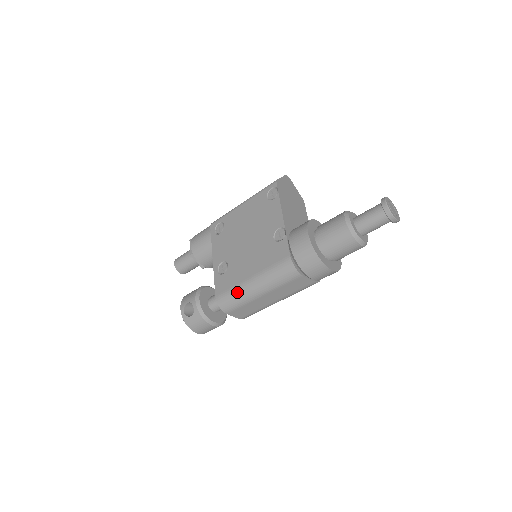
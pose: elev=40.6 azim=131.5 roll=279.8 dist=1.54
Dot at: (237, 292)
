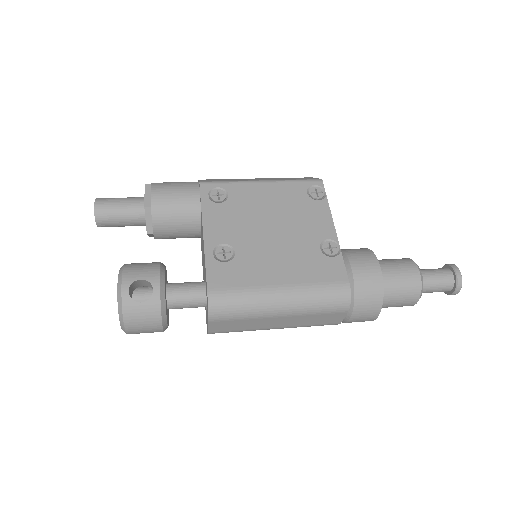
Dot at: (251, 298)
